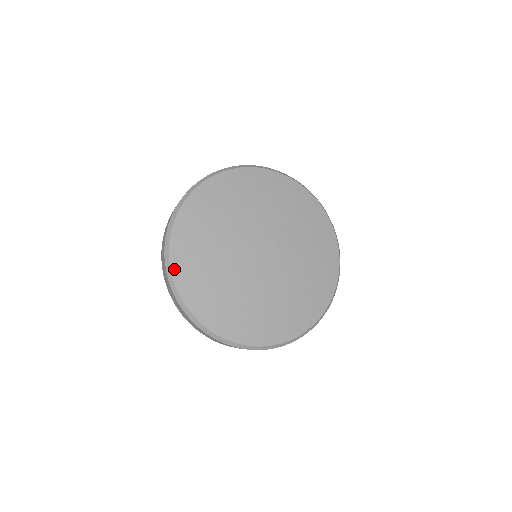
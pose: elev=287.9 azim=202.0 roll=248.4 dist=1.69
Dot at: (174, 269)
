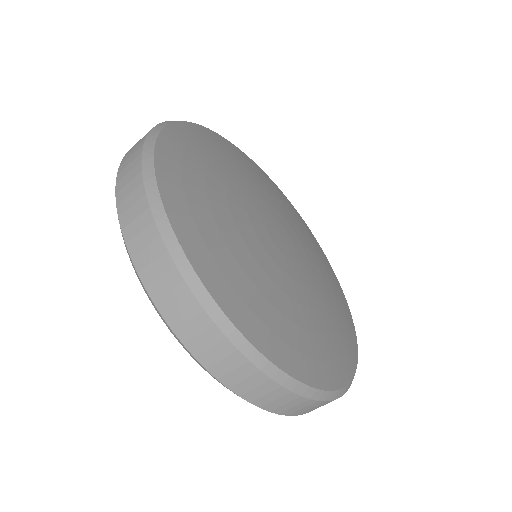
Dot at: (160, 162)
